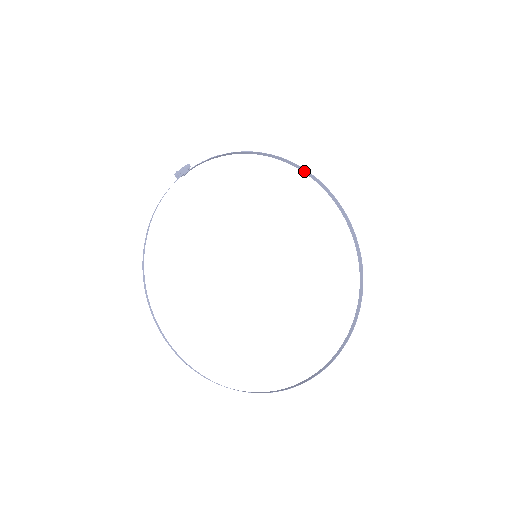
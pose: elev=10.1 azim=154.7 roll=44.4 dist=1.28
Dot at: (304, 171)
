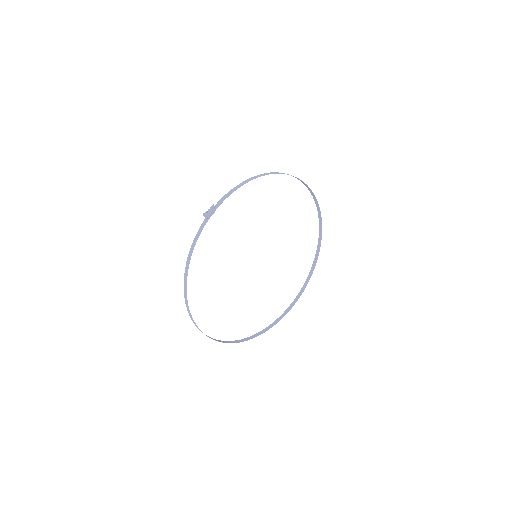
Dot at: occluded
